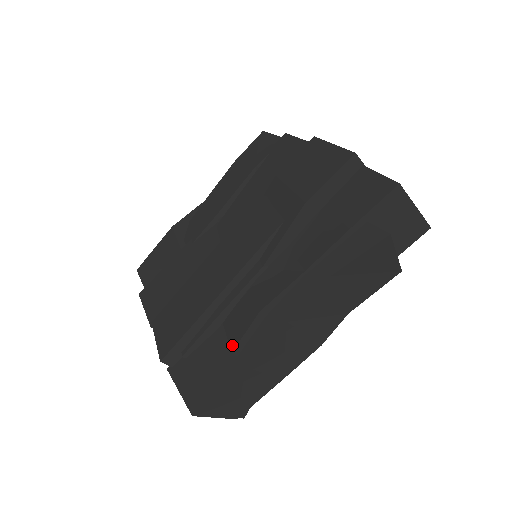
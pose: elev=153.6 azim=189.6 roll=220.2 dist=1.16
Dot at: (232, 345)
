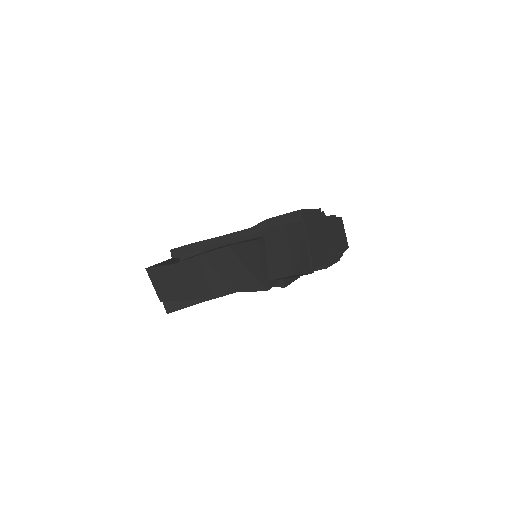
Dot at: (184, 254)
